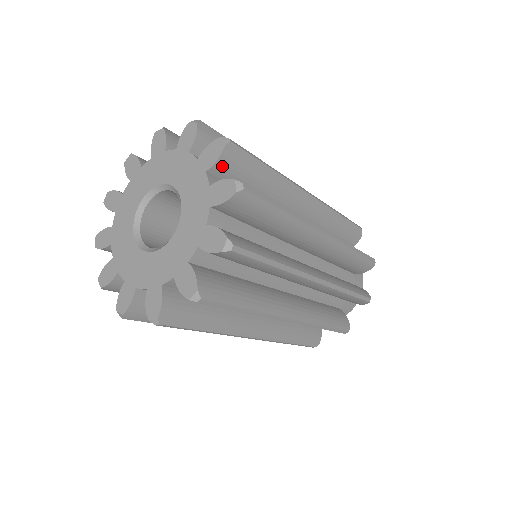
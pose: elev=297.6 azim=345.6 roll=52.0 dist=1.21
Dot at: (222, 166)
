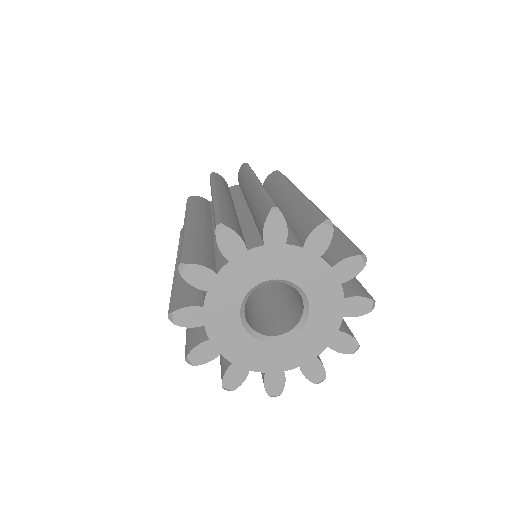
Dot at: occluded
